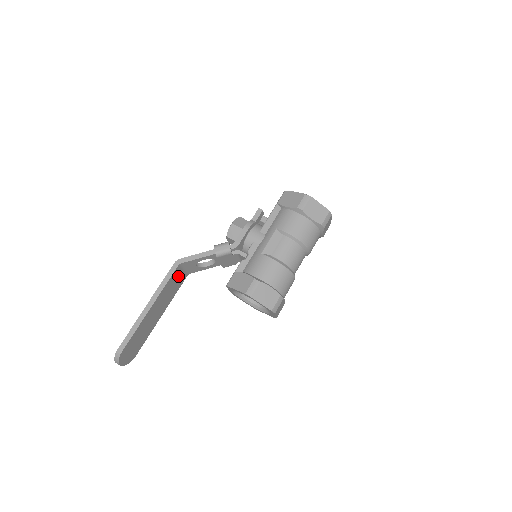
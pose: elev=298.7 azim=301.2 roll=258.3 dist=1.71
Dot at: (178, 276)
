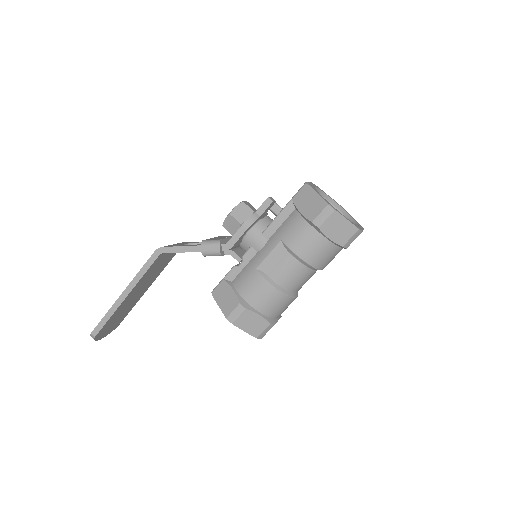
Dot at: (163, 259)
